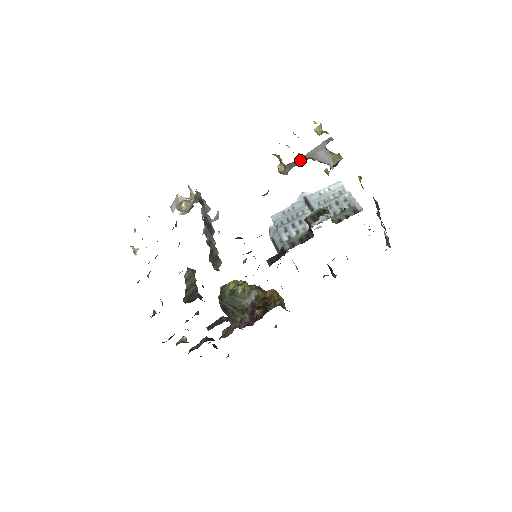
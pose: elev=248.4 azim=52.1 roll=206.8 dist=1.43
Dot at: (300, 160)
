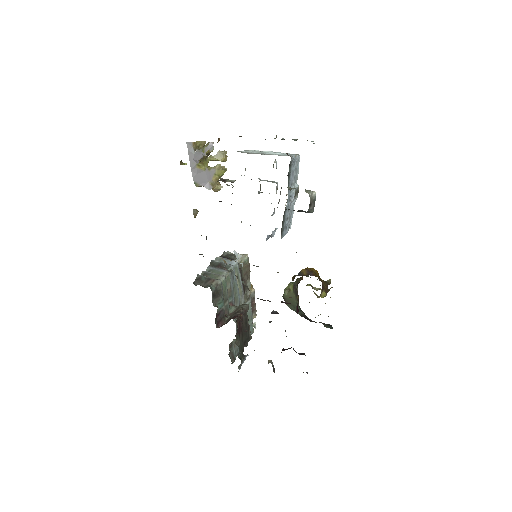
Dot at: (197, 173)
